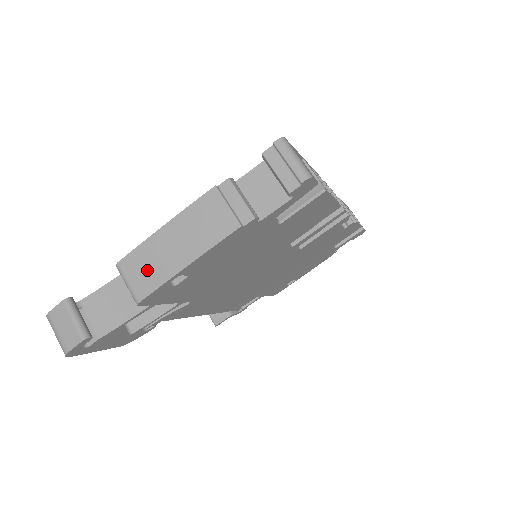
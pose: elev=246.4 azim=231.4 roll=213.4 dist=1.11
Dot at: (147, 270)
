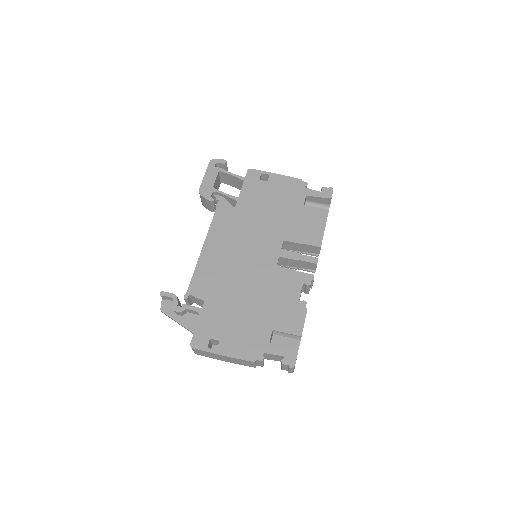
Dot at: occluded
